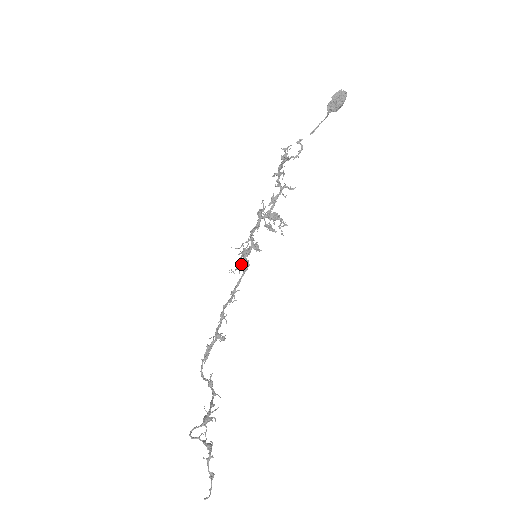
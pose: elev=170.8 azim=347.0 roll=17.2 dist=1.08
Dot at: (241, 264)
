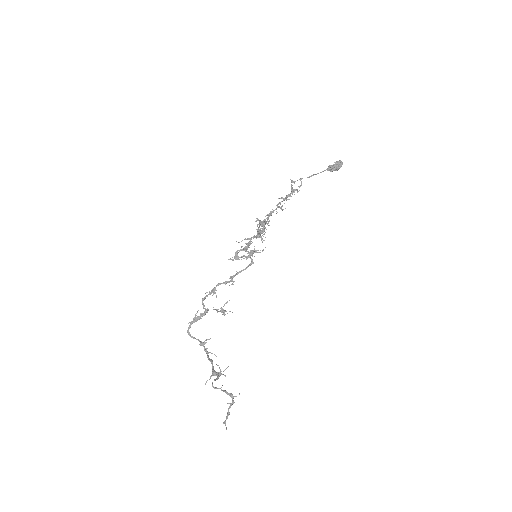
Dot at: (241, 257)
